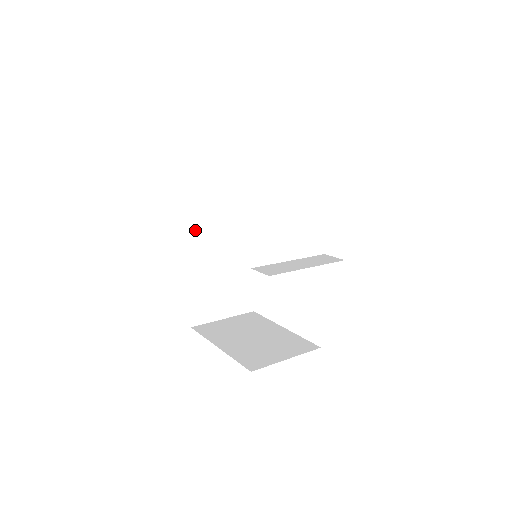
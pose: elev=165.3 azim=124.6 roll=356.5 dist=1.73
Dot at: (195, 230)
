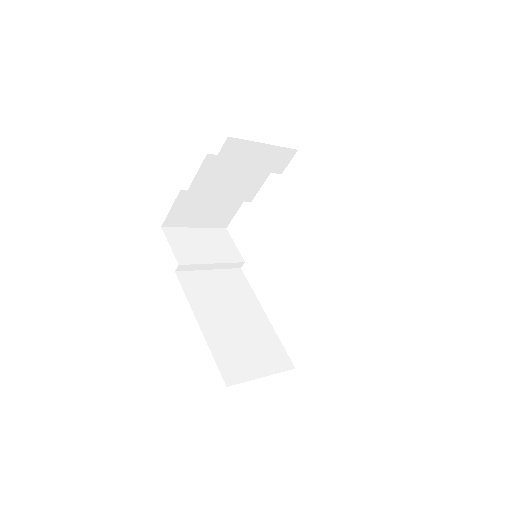
Dot at: (190, 286)
